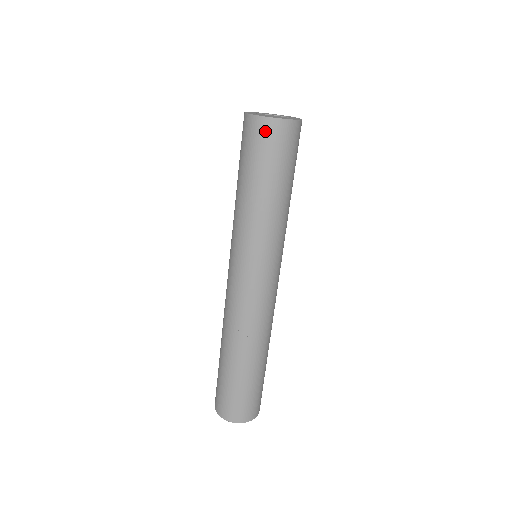
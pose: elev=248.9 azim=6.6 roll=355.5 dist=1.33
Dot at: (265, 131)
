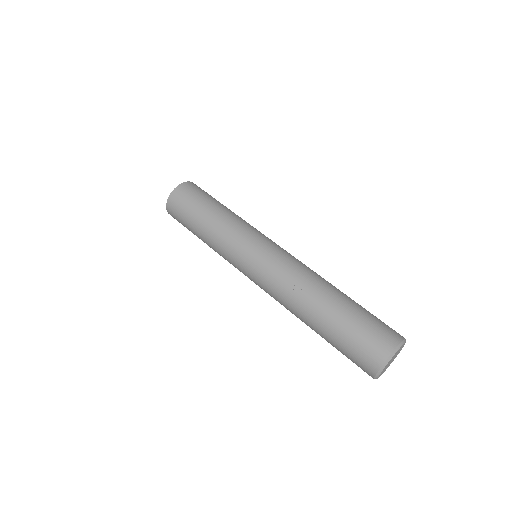
Dot at: (177, 198)
